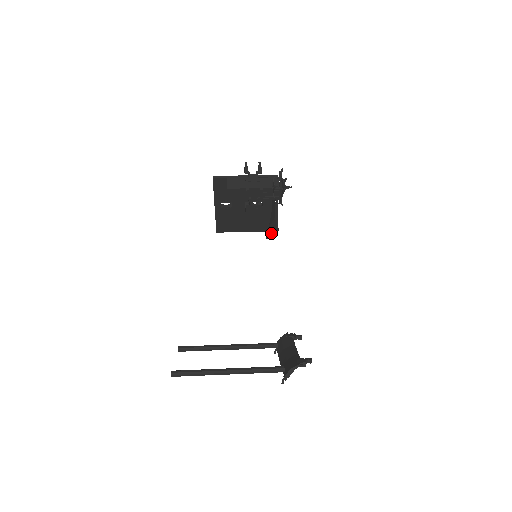
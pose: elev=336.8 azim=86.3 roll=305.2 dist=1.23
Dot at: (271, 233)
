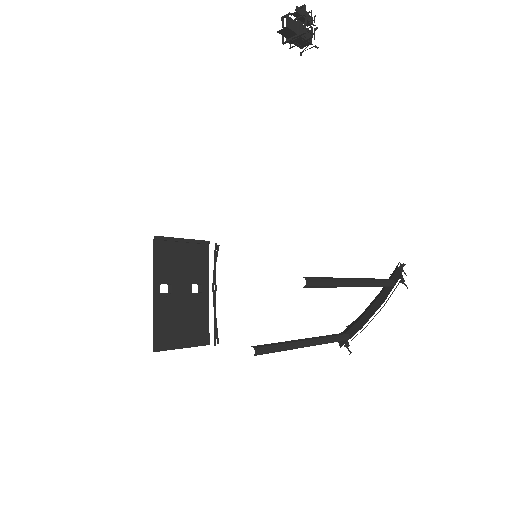
Dot at: occluded
